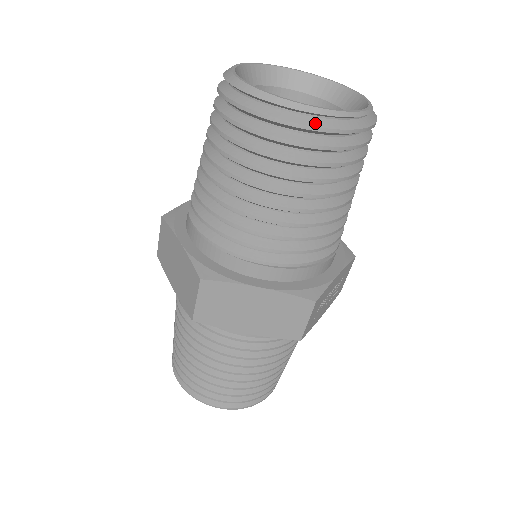
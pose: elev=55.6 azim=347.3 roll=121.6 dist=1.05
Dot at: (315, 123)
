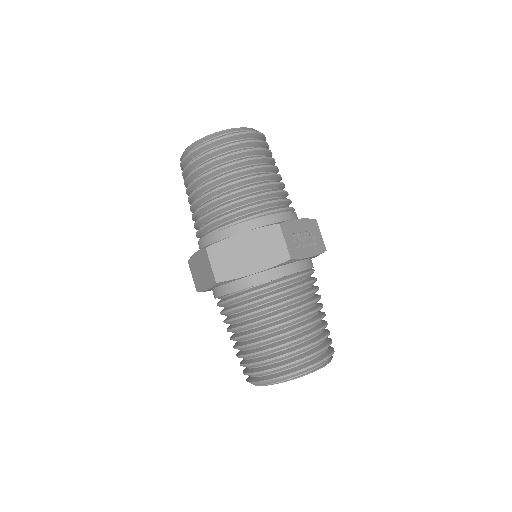
Dot at: (220, 137)
